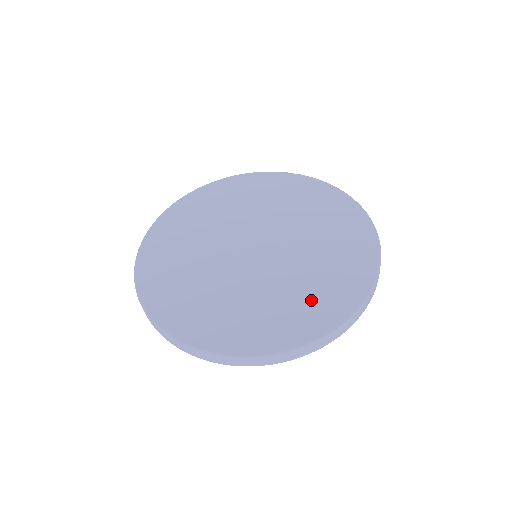
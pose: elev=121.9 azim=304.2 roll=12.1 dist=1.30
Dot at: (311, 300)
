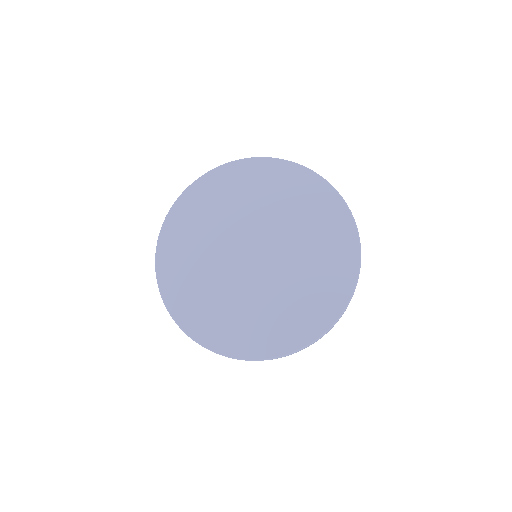
Dot at: (231, 324)
